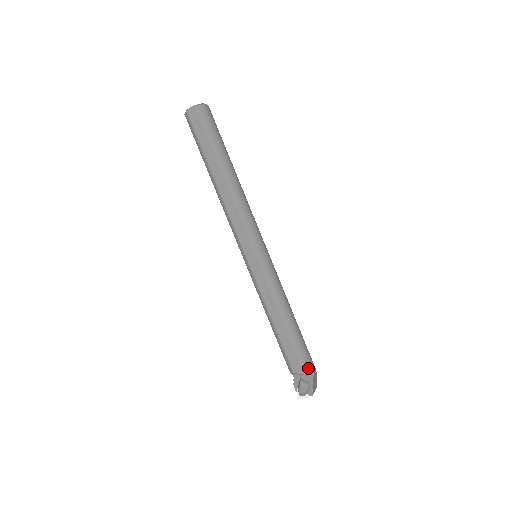
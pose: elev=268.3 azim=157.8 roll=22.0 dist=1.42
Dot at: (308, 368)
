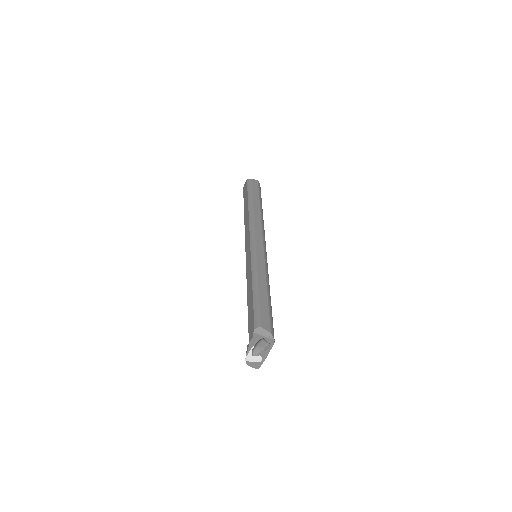
Dot at: (273, 333)
